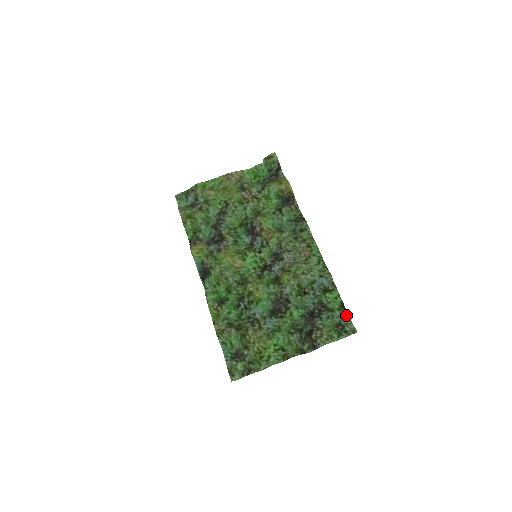
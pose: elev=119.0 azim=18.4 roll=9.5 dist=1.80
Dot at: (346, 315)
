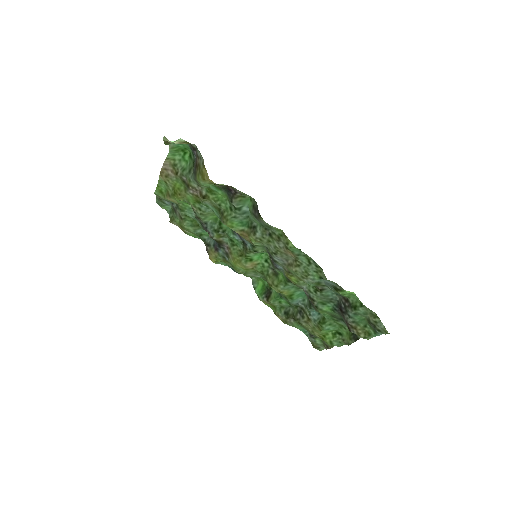
Dot at: (371, 312)
